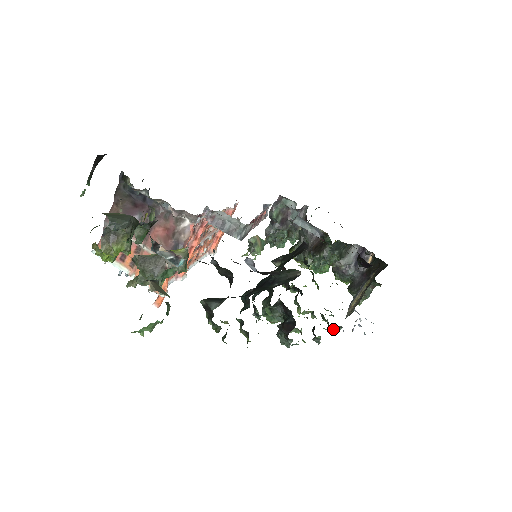
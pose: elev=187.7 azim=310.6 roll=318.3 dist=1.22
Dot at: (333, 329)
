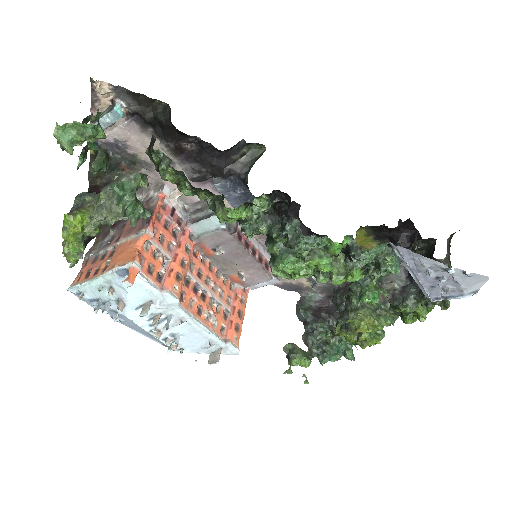
Dot at: (385, 261)
